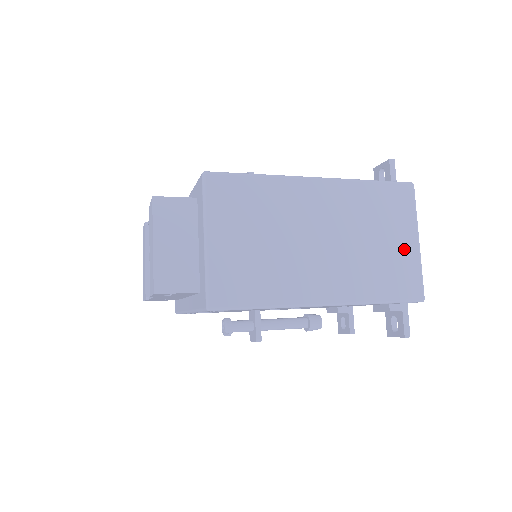
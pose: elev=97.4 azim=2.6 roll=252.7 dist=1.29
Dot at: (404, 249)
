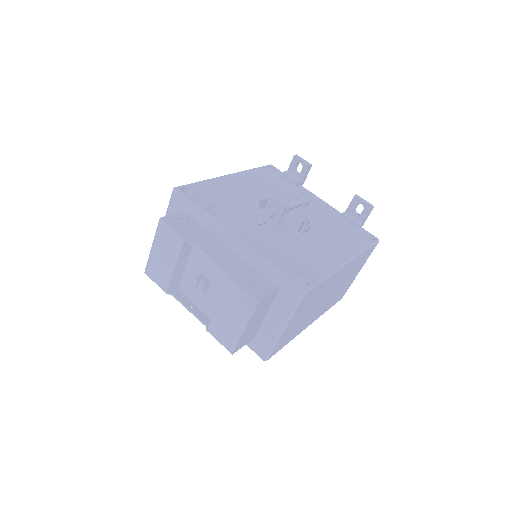
Dot at: (352, 279)
